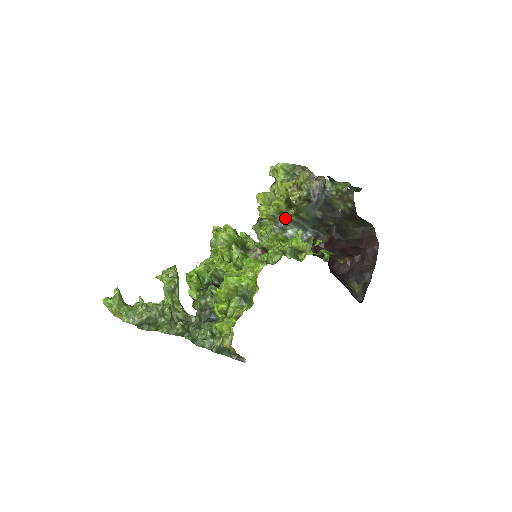
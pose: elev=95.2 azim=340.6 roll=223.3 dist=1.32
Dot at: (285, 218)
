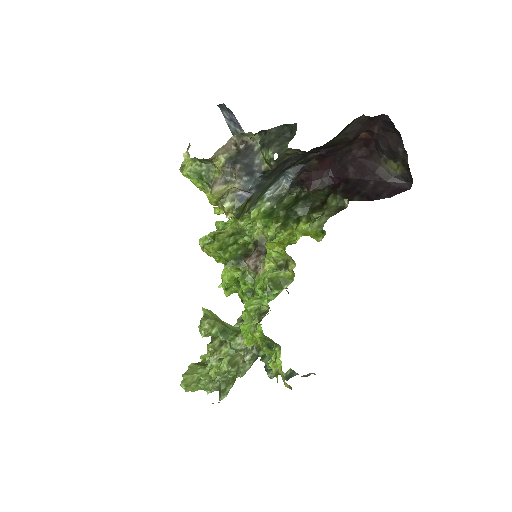
Dot at: occluded
